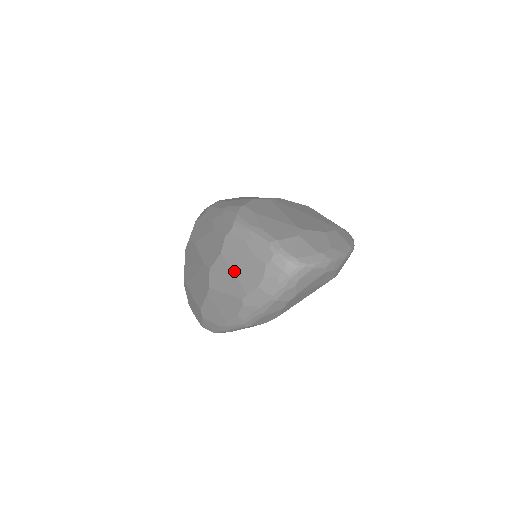
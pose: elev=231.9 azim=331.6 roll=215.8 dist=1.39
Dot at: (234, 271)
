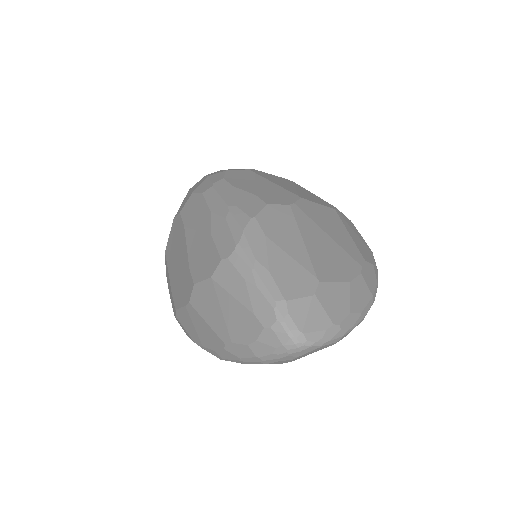
Dot at: (222, 308)
